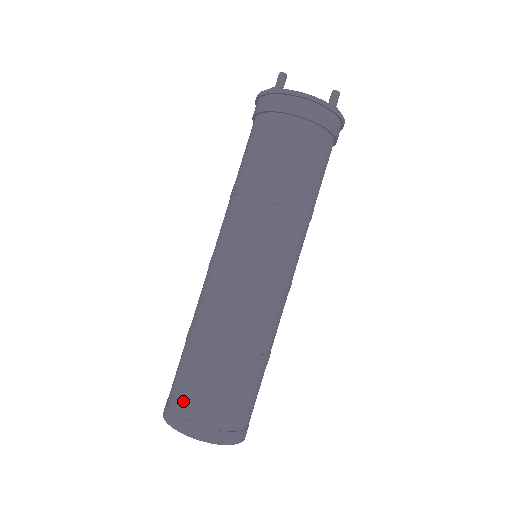
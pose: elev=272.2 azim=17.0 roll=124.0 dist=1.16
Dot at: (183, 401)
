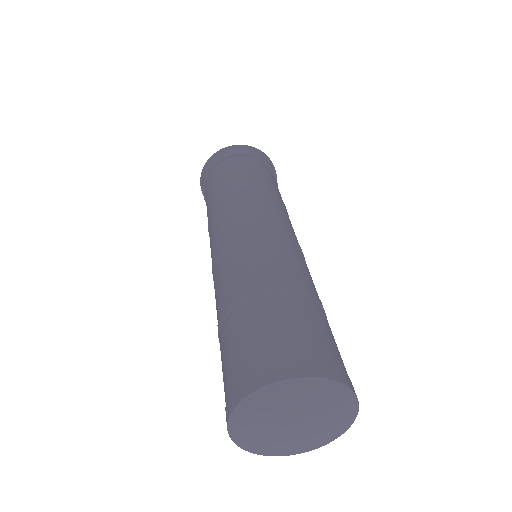
Dot at: (230, 373)
